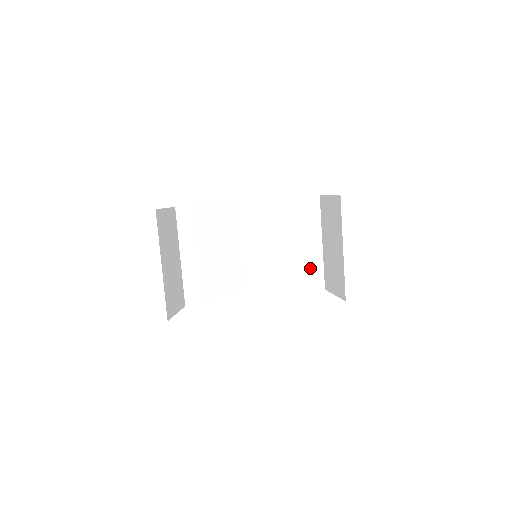
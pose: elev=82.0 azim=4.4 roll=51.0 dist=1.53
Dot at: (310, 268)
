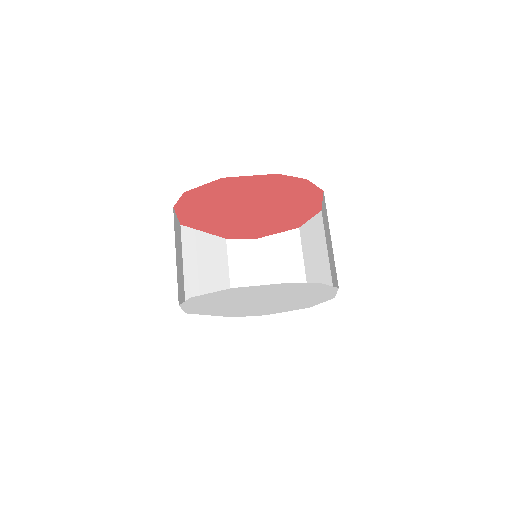
Dot at: occluded
